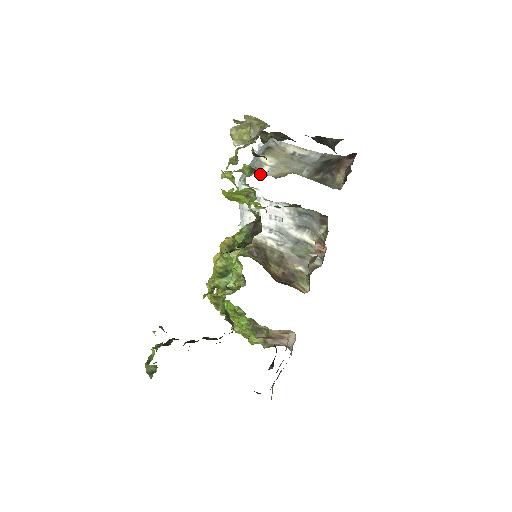
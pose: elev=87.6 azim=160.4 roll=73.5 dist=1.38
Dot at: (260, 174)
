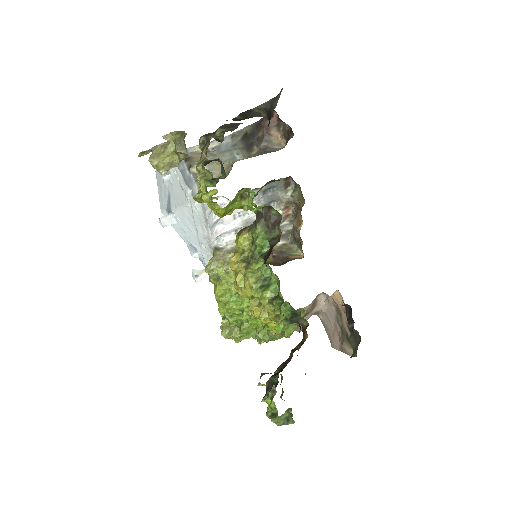
Dot at: occluded
